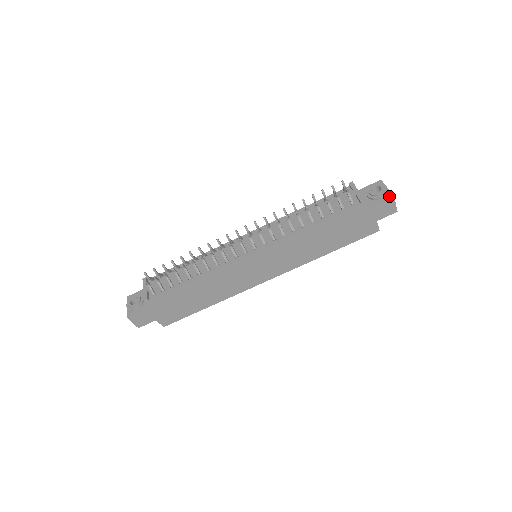
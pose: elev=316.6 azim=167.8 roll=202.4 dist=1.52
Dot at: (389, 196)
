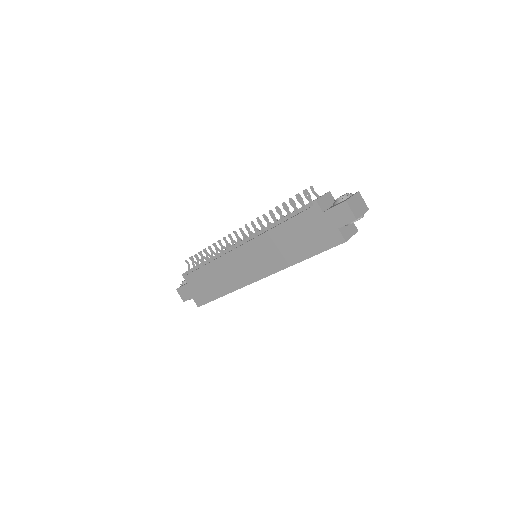
Dot at: (344, 200)
